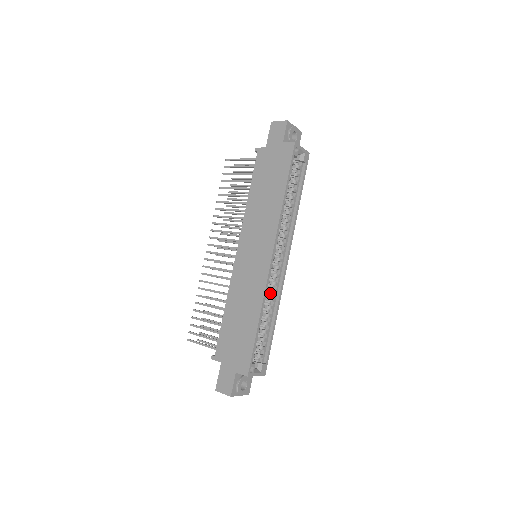
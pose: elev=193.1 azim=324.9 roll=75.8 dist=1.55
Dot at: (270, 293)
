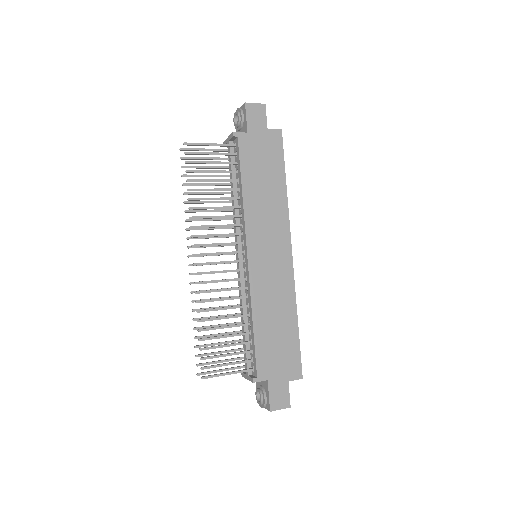
Dot at: occluded
